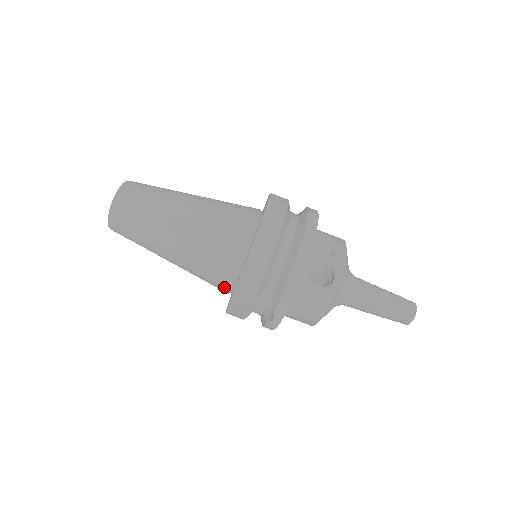
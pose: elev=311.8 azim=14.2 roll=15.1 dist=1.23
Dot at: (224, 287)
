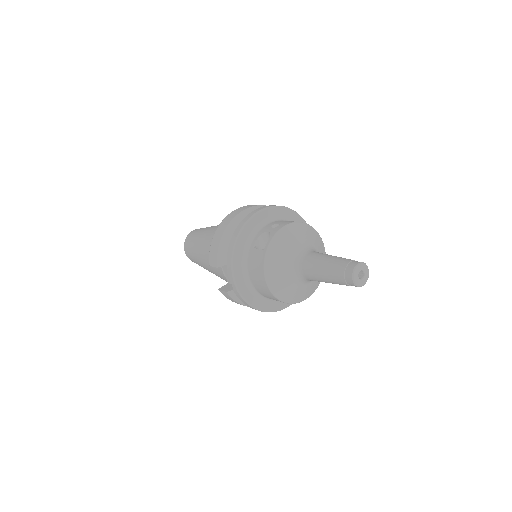
Dot at: (223, 276)
